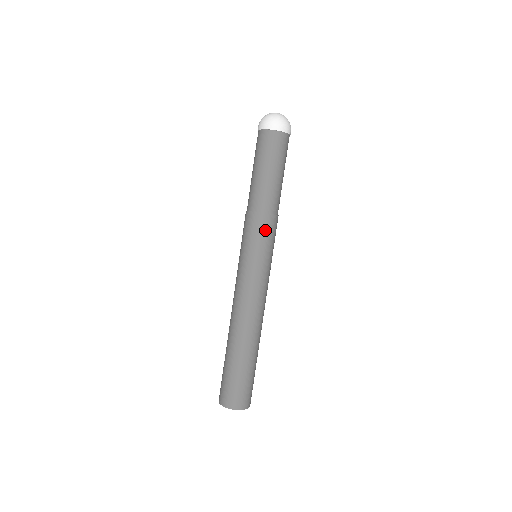
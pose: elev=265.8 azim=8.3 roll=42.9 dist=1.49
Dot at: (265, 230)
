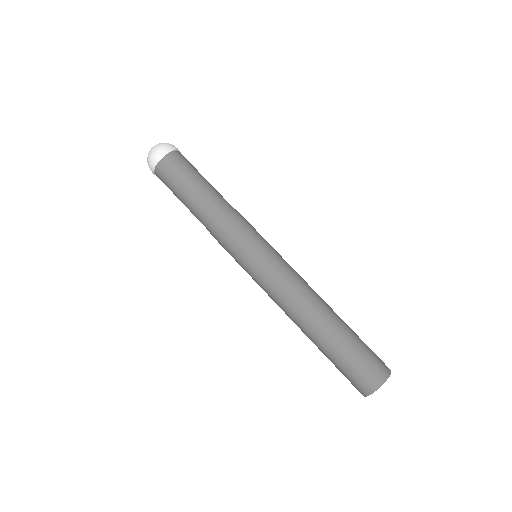
Dot at: (237, 228)
